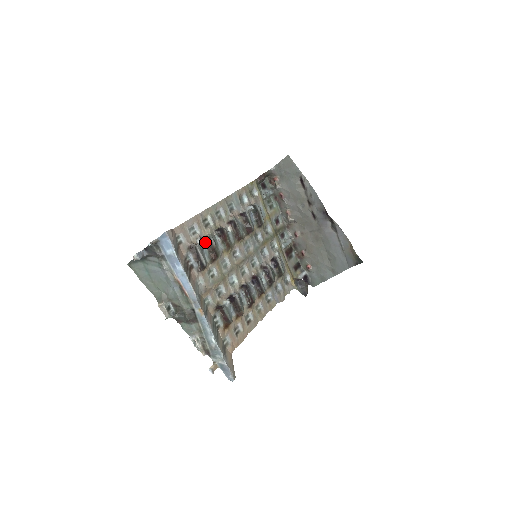
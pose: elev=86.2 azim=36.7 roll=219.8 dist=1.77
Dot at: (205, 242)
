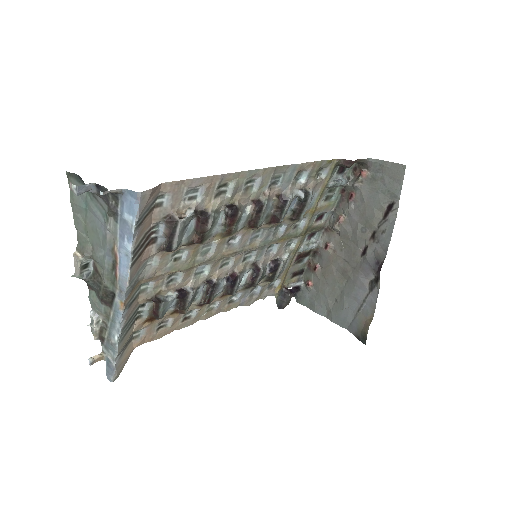
Dot at: (198, 217)
